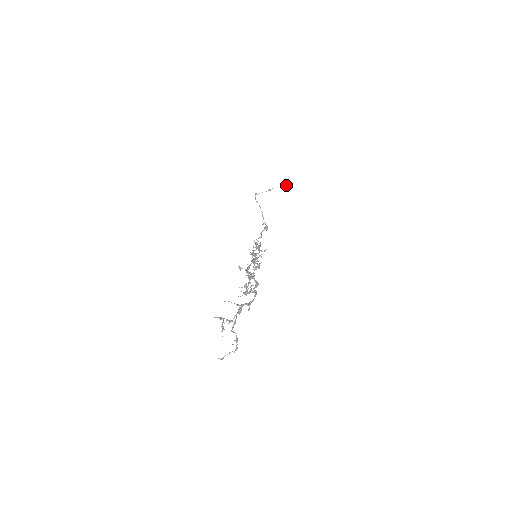
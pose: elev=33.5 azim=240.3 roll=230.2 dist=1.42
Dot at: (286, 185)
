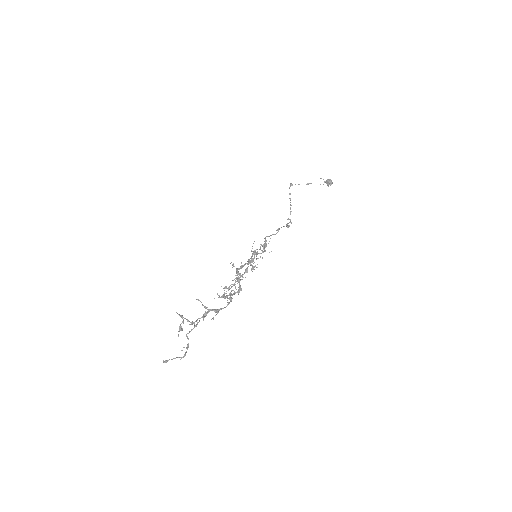
Dot at: (327, 184)
